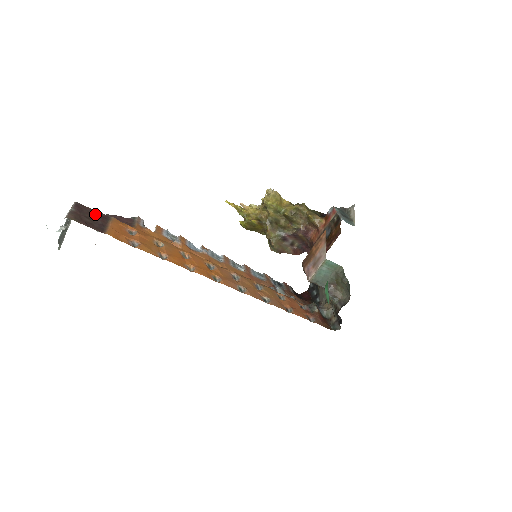
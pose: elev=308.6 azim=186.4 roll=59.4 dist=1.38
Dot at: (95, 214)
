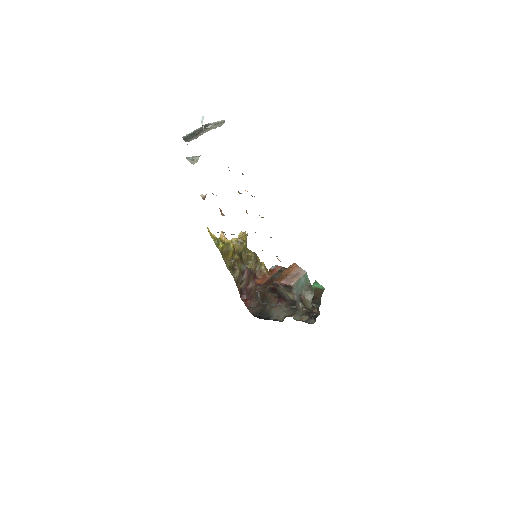
Dot at: occluded
